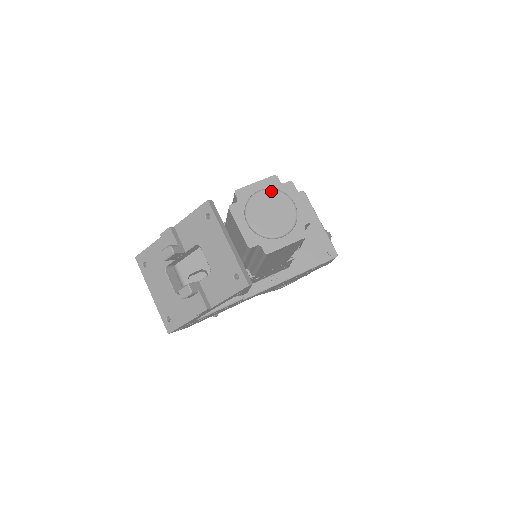
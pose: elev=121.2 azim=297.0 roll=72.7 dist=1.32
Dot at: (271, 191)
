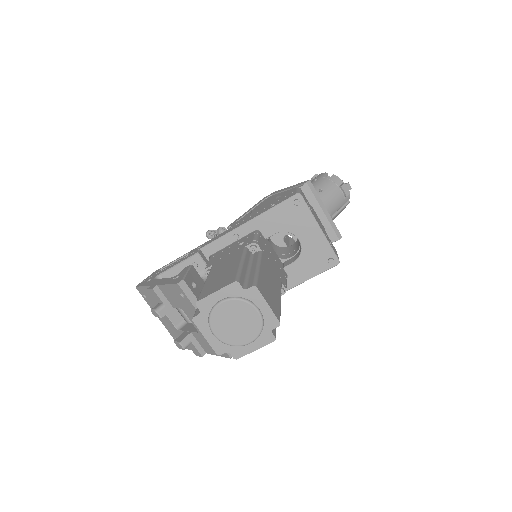
Dot at: (233, 301)
